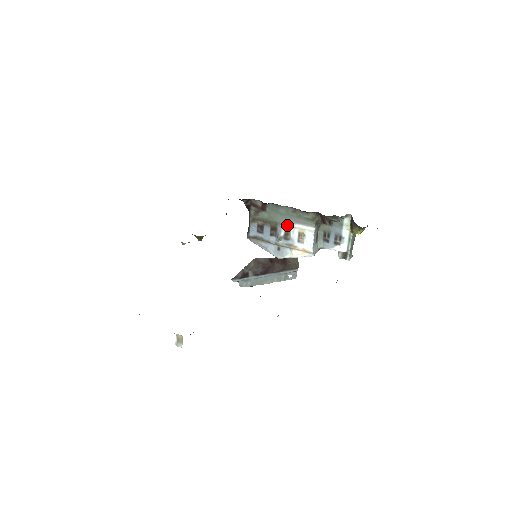
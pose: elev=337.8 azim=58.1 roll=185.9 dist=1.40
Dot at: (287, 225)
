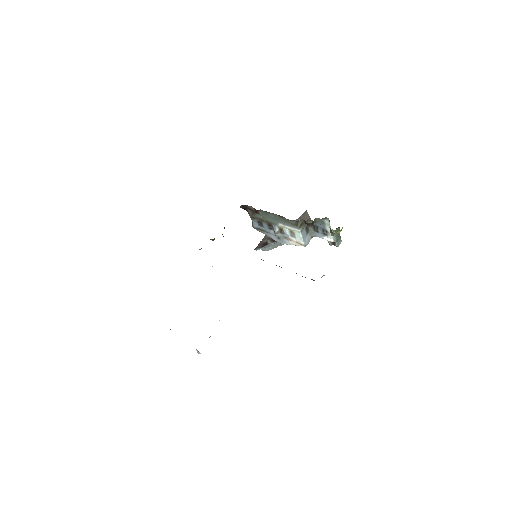
Dot at: (278, 225)
